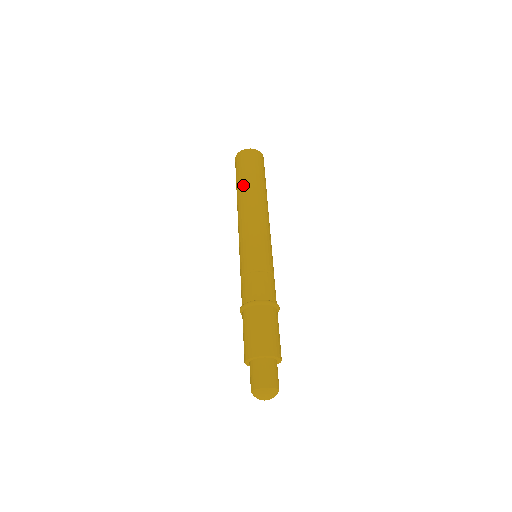
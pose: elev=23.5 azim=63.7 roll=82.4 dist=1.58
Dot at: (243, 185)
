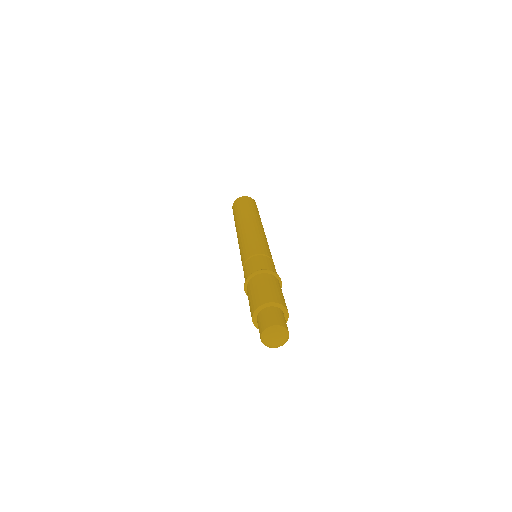
Dot at: (237, 217)
